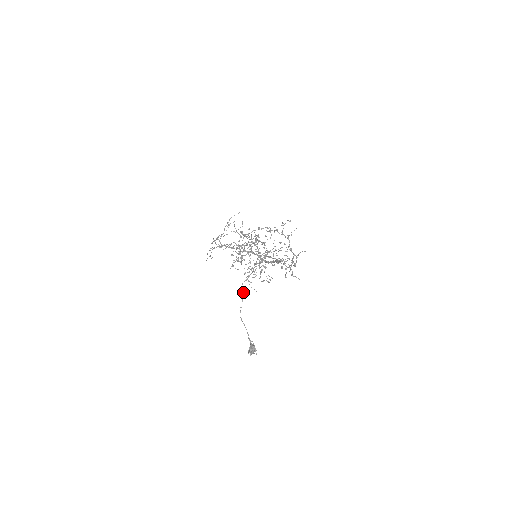
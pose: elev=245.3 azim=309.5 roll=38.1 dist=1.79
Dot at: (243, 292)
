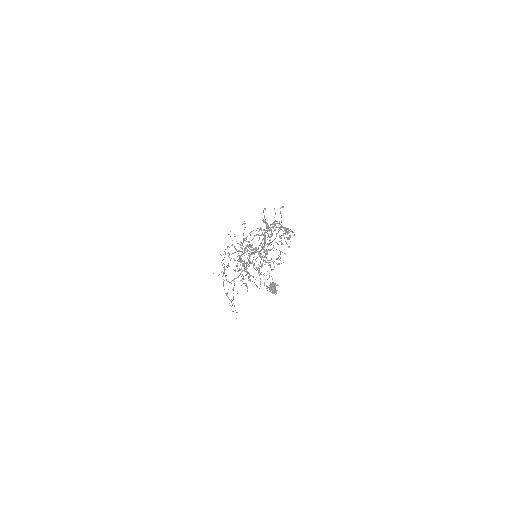
Dot at: (241, 260)
